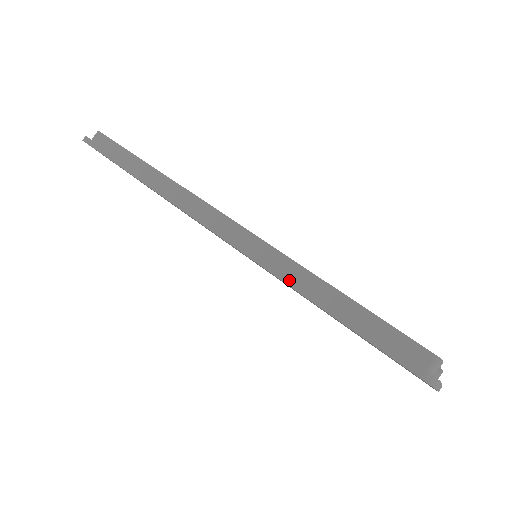
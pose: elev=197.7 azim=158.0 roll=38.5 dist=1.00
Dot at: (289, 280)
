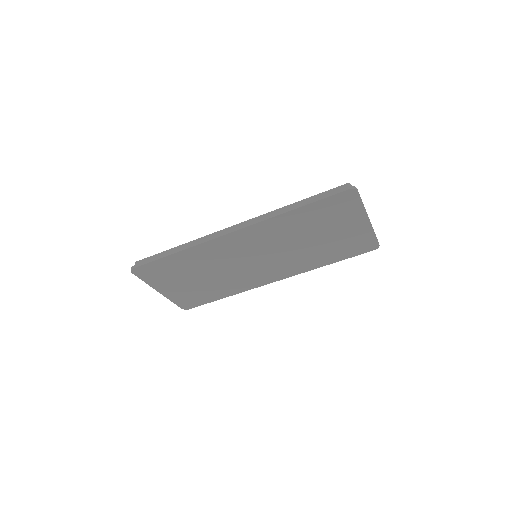
Dot at: (280, 213)
